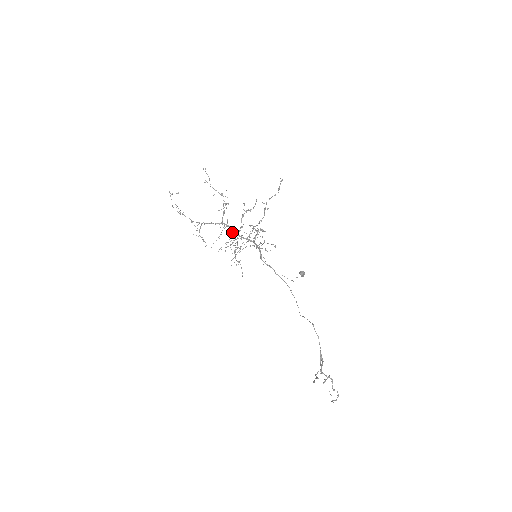
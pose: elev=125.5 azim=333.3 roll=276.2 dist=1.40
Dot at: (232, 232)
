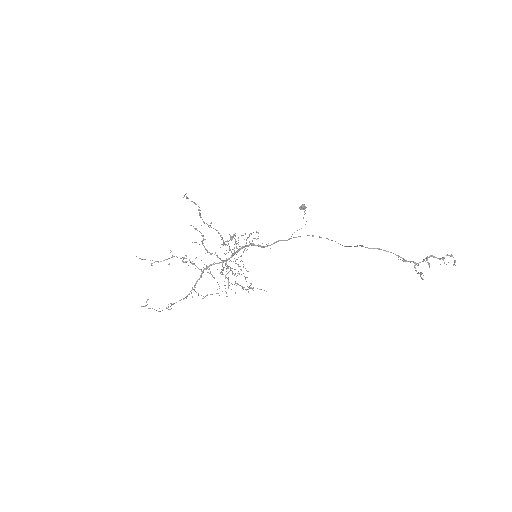
Dot at: occluded
